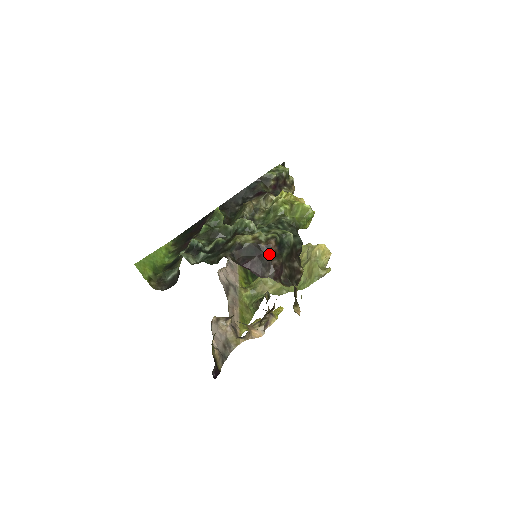
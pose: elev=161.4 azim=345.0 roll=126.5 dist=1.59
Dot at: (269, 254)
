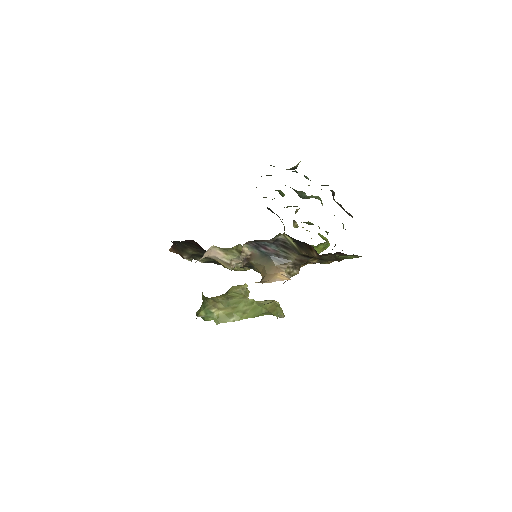
Dot at: occluded
